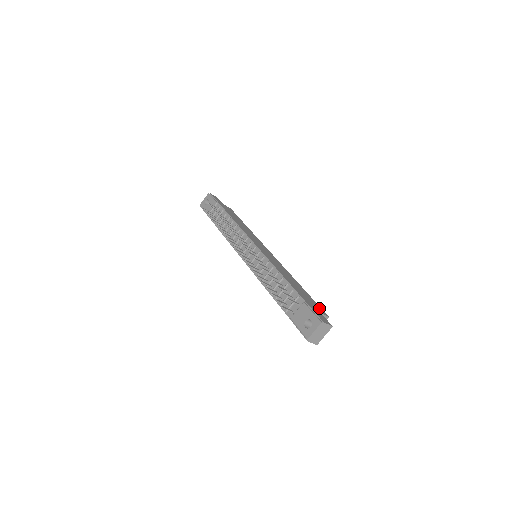
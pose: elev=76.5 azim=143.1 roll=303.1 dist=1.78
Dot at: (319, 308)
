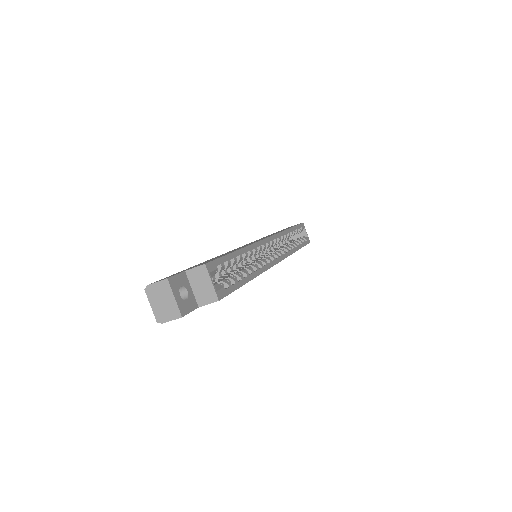
Dot at: (204, 263)
